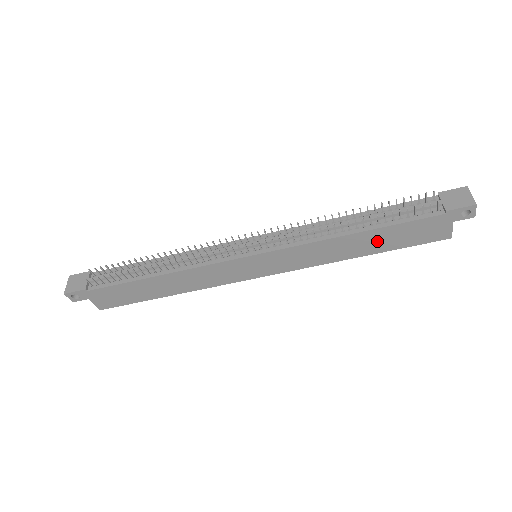
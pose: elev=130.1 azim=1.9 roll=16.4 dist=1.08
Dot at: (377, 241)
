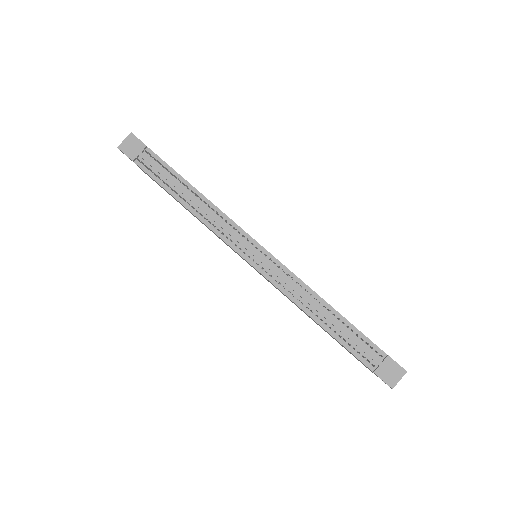
Dot at: occluded
